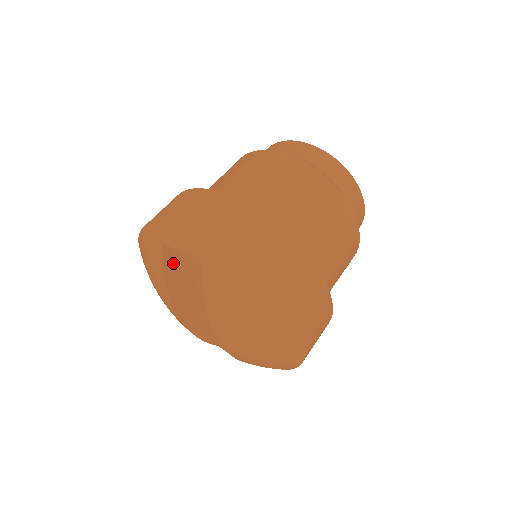
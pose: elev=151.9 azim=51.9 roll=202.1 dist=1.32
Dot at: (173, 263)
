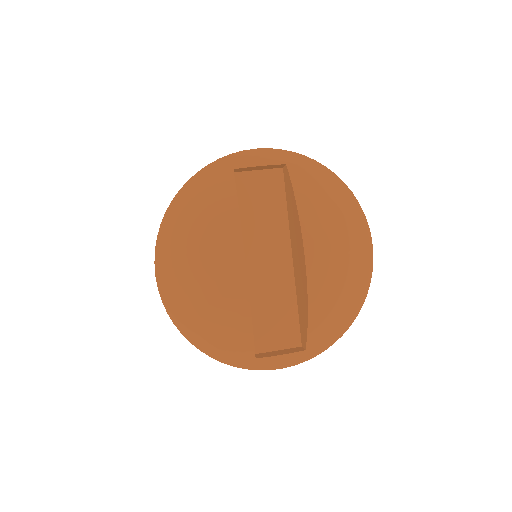
Dot at: occluded
